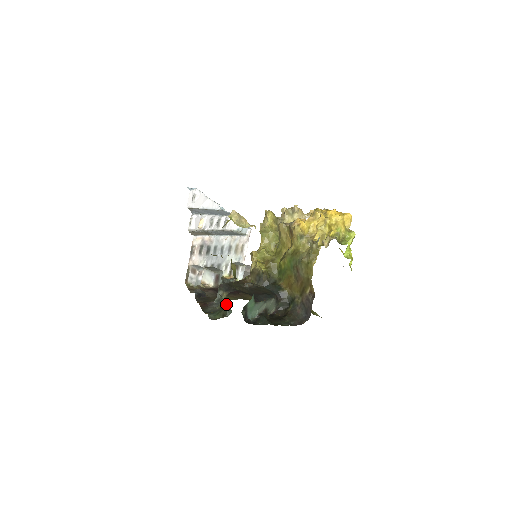
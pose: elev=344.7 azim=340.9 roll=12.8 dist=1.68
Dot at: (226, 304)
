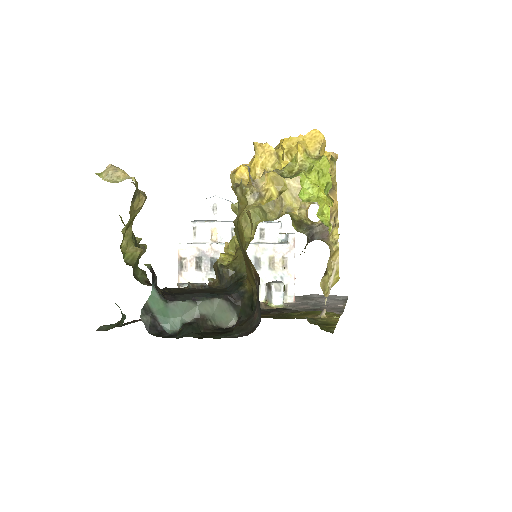
Dot at: (118, 306)
